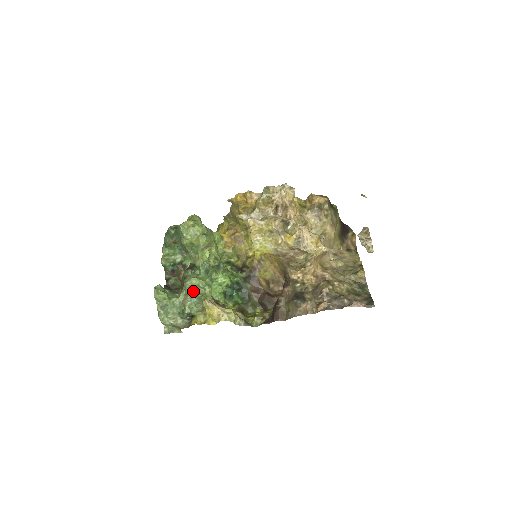
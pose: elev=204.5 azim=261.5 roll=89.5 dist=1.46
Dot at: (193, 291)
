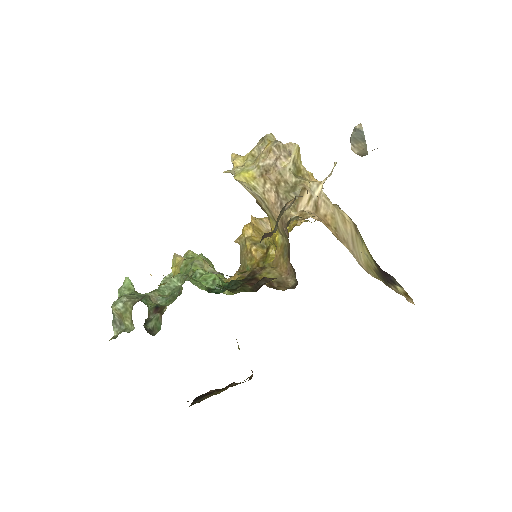
Dot at: (169, 291)
